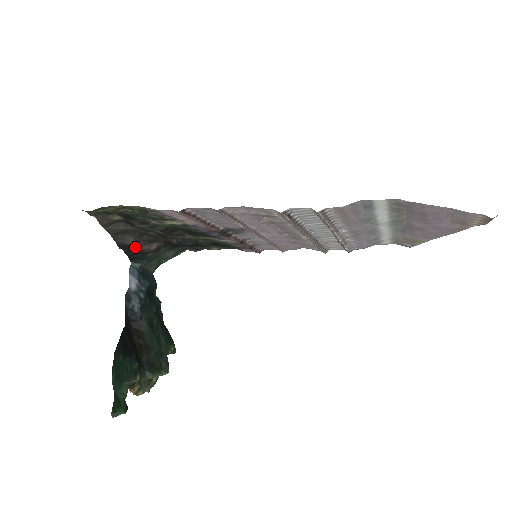
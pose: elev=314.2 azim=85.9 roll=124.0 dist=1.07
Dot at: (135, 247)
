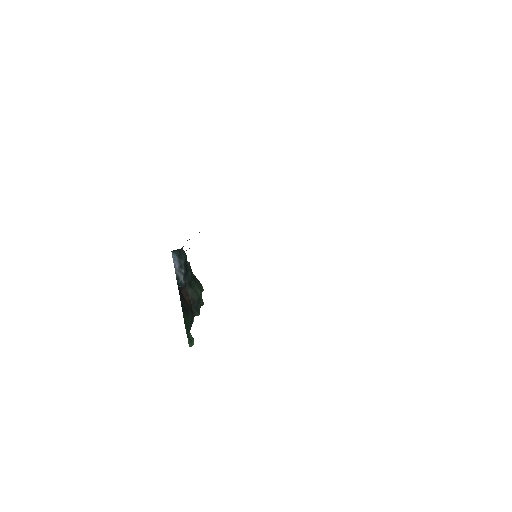
Dot at: occluded
